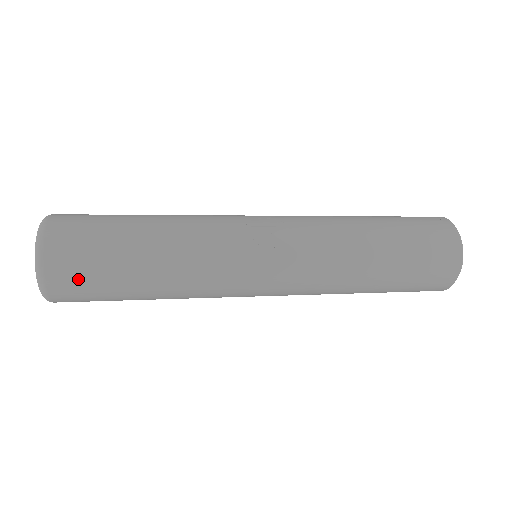
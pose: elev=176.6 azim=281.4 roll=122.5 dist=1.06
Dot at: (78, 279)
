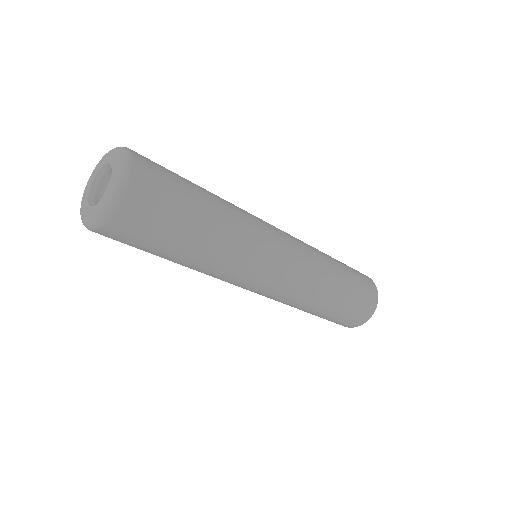
Dot at: (156, 199)
